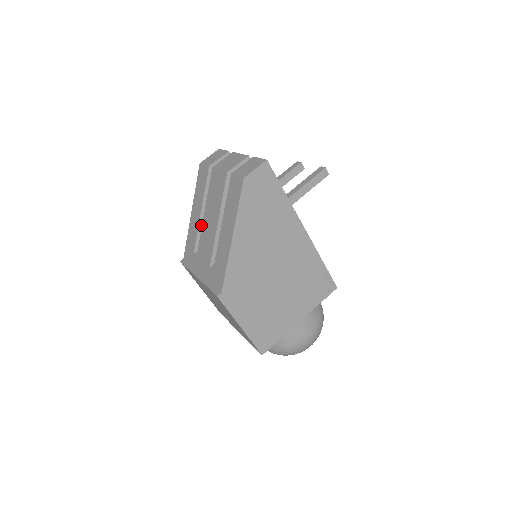
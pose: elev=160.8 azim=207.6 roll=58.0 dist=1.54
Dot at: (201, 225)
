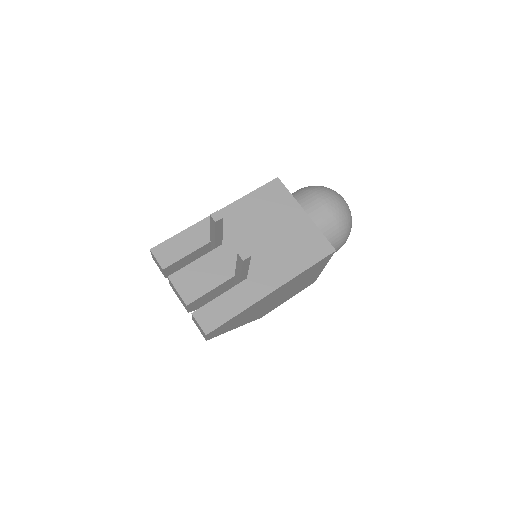
Dot at: occluded
